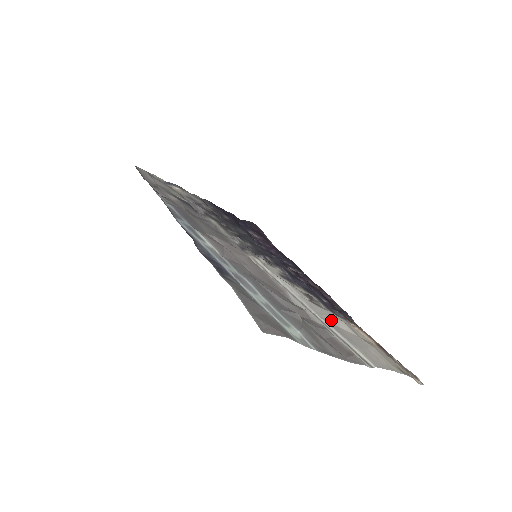
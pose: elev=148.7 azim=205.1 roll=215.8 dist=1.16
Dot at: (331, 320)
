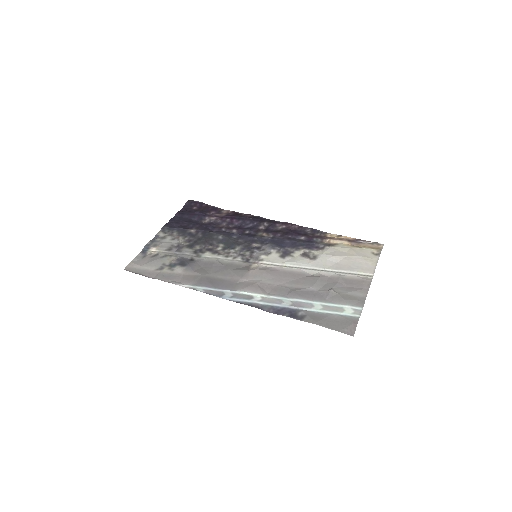
Dot at: (331, 263)
